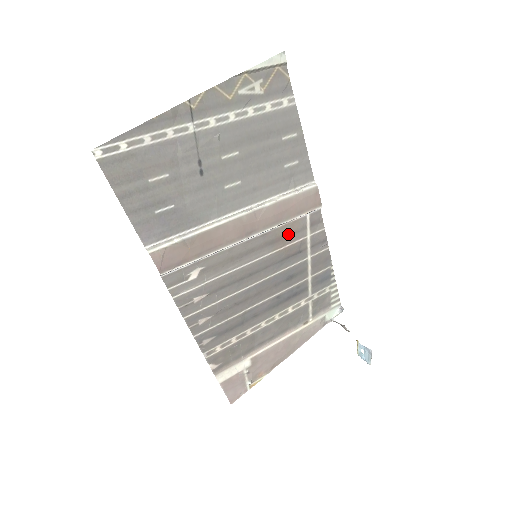
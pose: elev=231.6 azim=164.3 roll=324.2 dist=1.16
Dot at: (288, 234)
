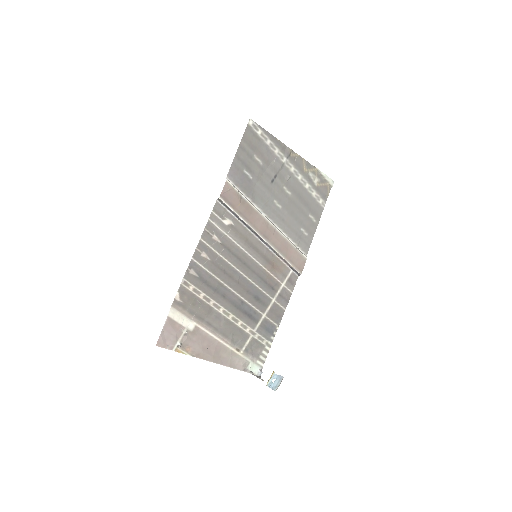
Dot at: (277, 267)
